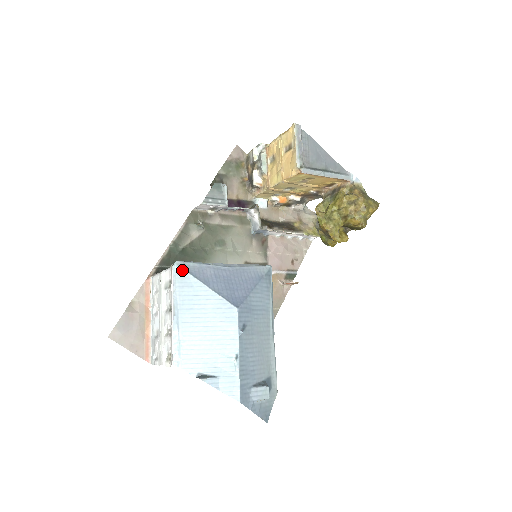
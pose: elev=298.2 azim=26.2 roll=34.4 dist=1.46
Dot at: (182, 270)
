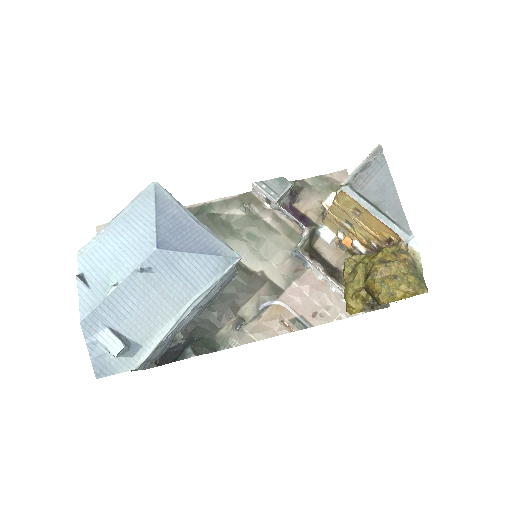
Dot at: (153, 190)
